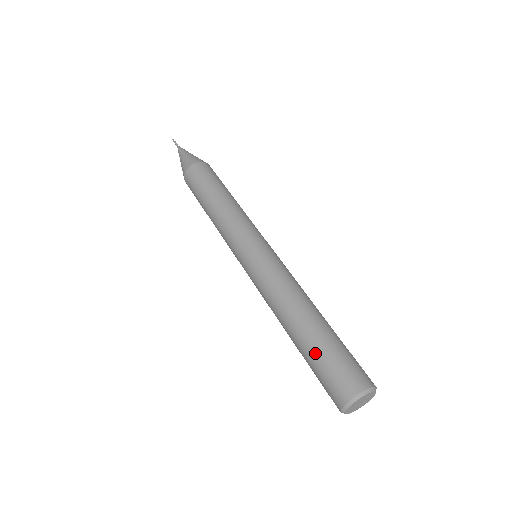
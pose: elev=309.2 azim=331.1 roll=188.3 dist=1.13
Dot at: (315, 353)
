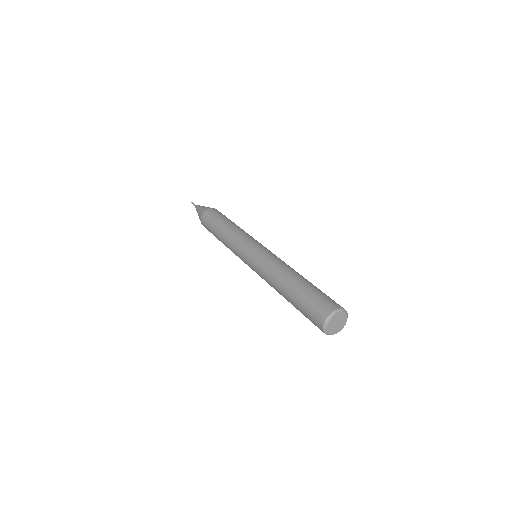
Dot at: (308, 290)
